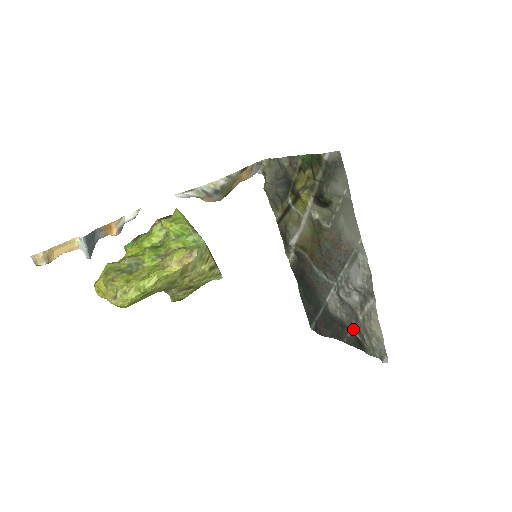
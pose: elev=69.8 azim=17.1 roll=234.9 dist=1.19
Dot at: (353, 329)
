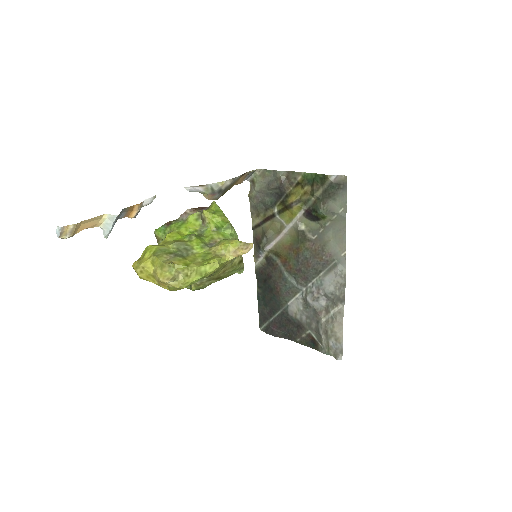
Dot at: (311, 330)
